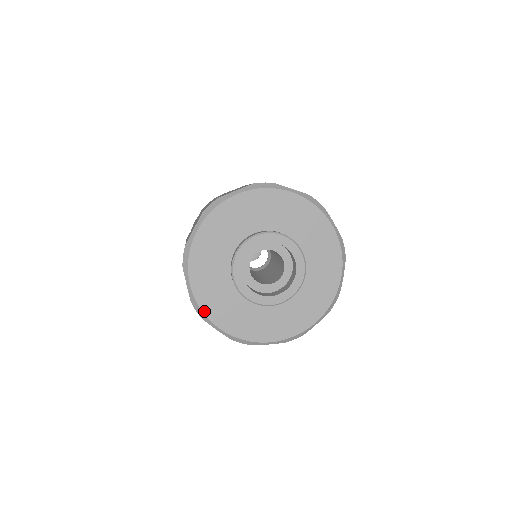
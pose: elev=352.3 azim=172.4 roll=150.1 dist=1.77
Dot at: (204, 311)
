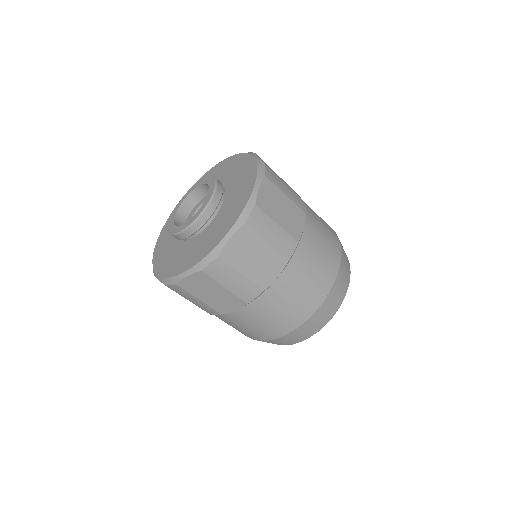
Dot at: (154, 266)
